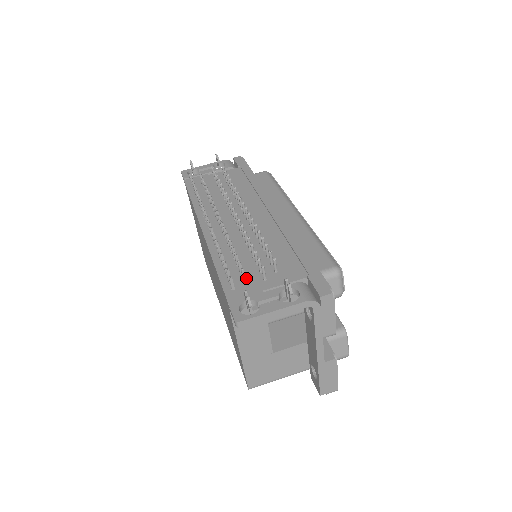
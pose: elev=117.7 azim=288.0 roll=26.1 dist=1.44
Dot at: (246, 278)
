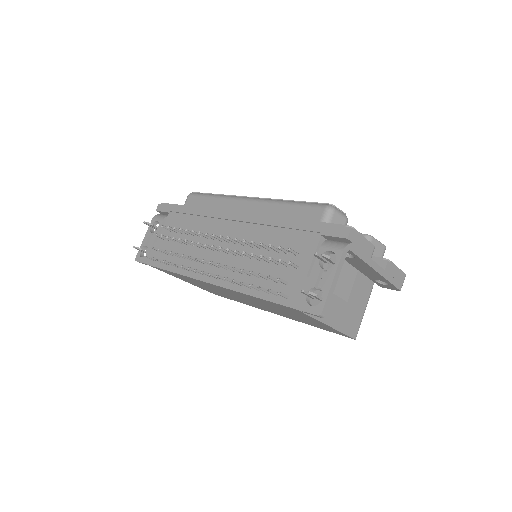
Dot at: (285, 281)
